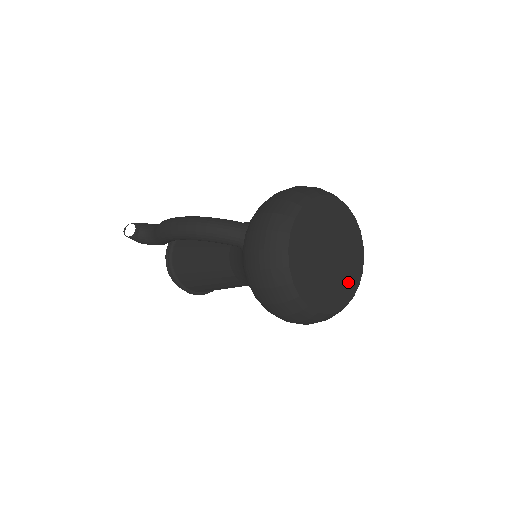
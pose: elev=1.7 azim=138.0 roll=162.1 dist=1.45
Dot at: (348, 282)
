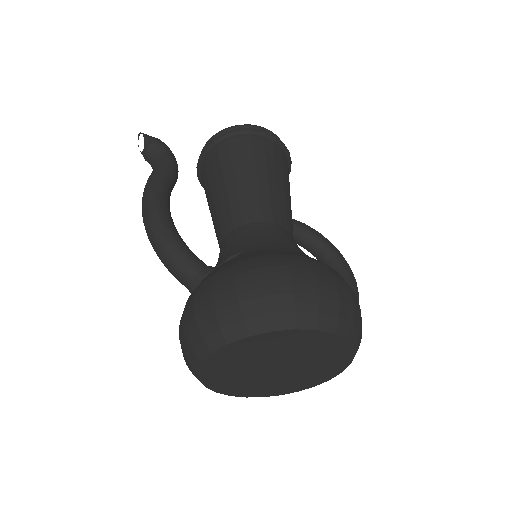
Dot at: (309, 379)
